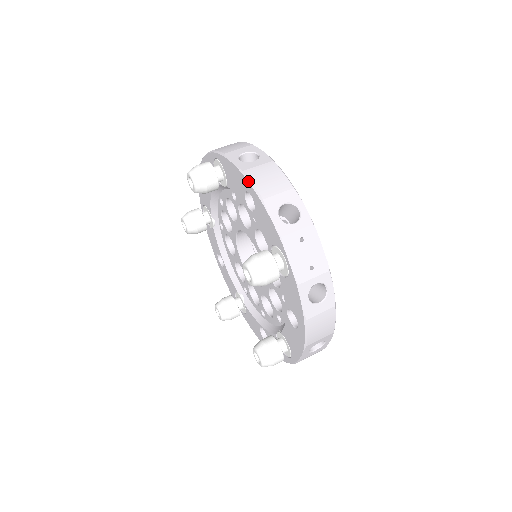
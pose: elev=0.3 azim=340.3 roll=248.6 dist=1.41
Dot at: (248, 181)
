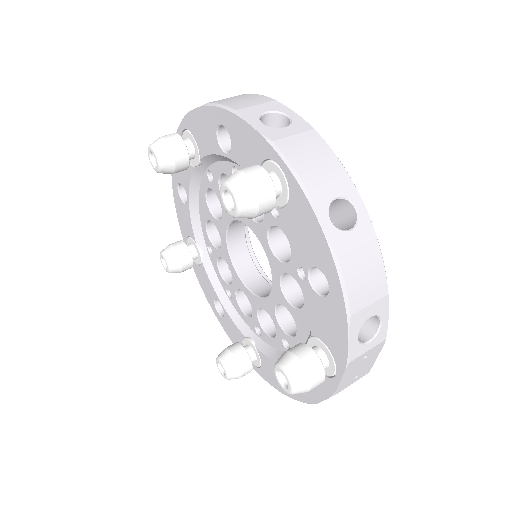
Dot at: (340, 278)
